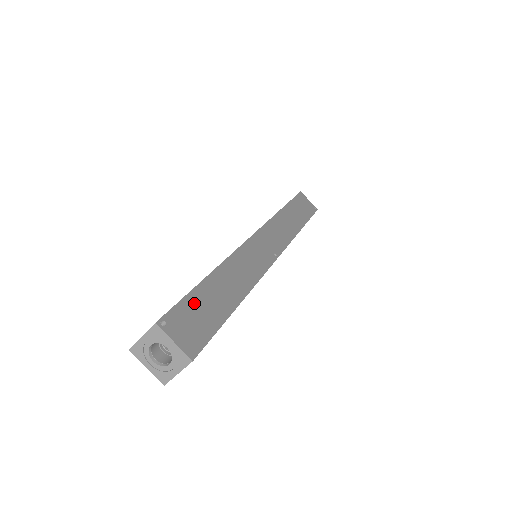
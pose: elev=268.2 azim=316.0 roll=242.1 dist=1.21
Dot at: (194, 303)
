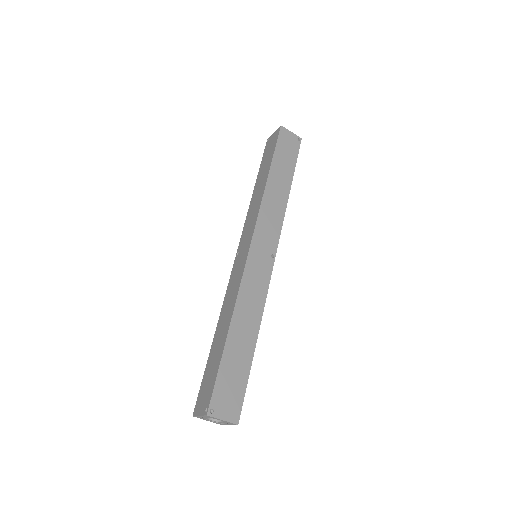
Dot at: (225, 374)
